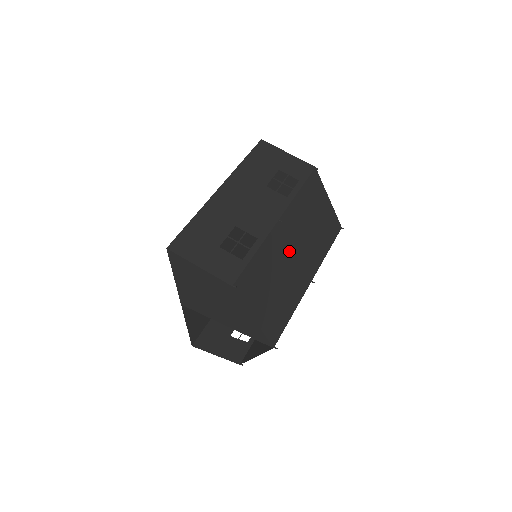
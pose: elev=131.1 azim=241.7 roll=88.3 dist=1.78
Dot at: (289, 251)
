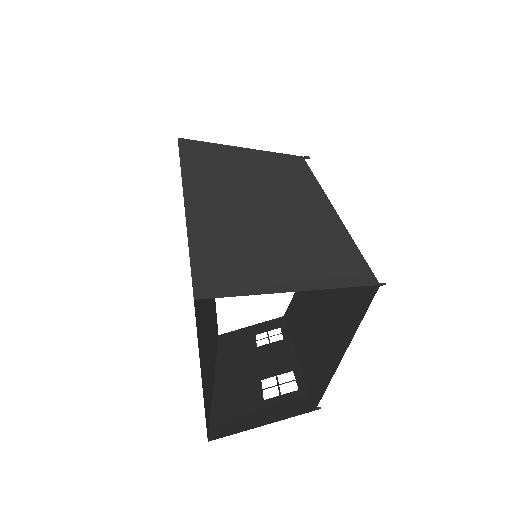
Dot at: occluded
